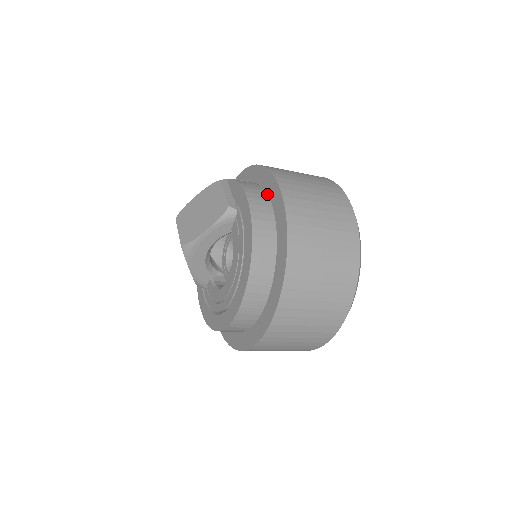
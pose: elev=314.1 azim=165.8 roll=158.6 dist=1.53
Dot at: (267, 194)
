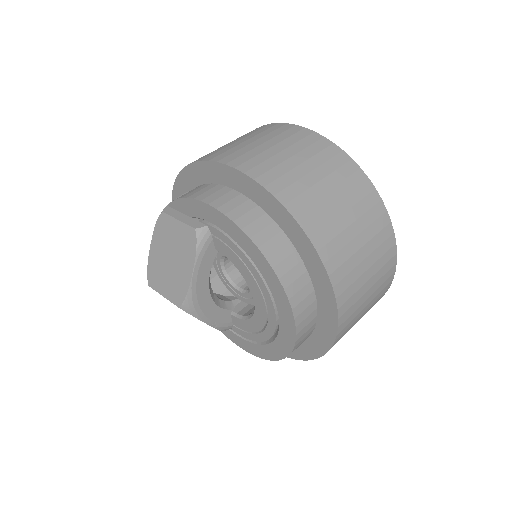
Dot at: (223, 186)
